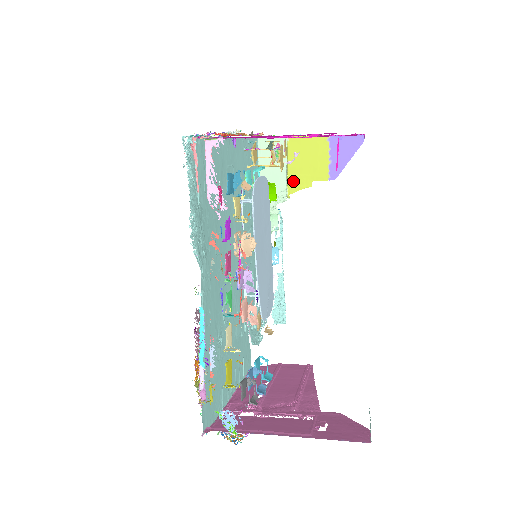
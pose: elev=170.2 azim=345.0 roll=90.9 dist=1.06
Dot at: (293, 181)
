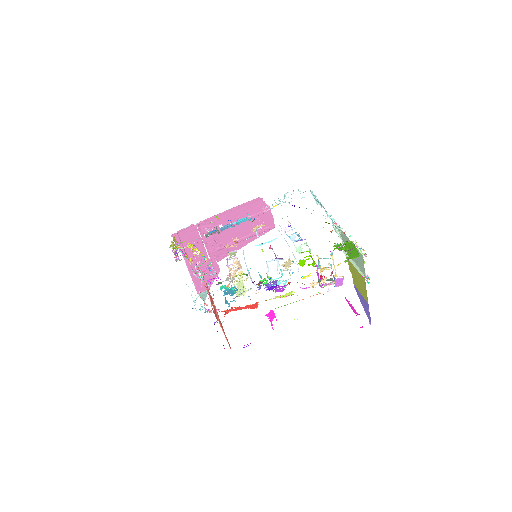
Dot at: occluded
